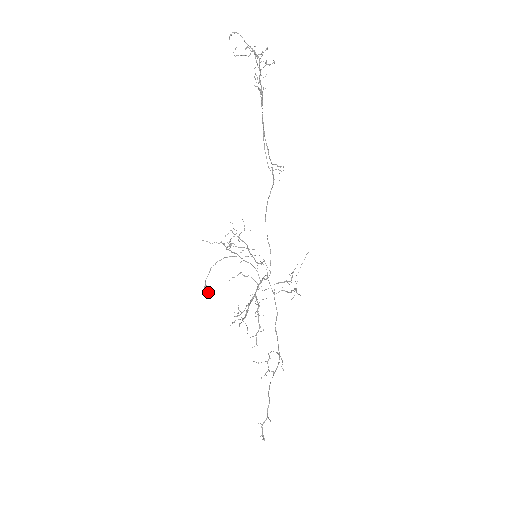
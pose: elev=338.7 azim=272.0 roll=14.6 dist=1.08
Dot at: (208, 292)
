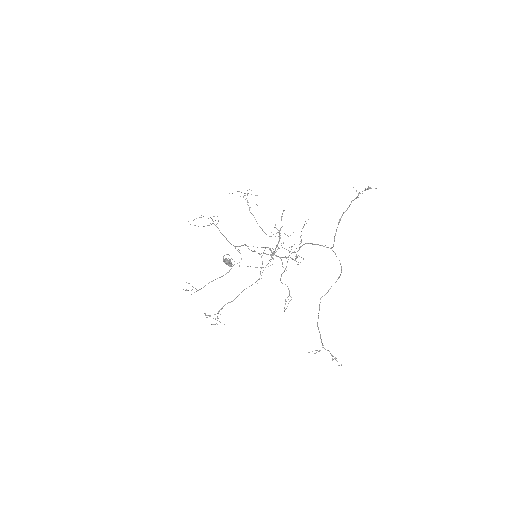
Dot at: (230, 261)
